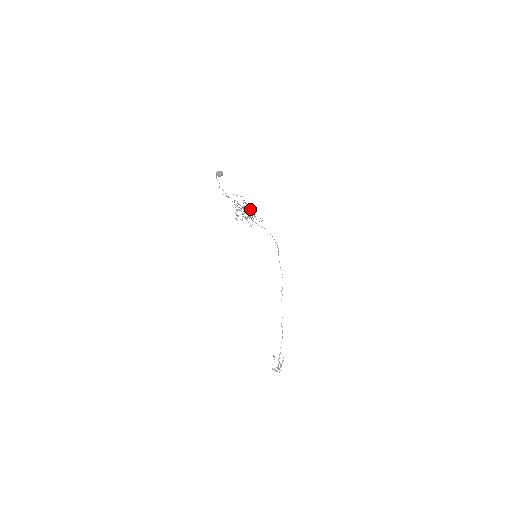
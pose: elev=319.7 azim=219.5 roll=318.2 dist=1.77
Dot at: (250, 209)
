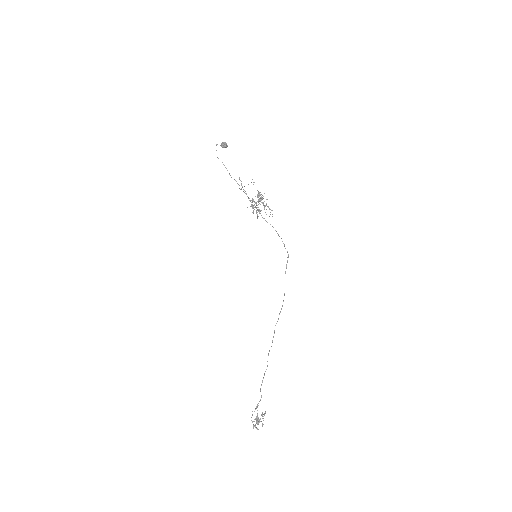
Dot at: (257, 196)
